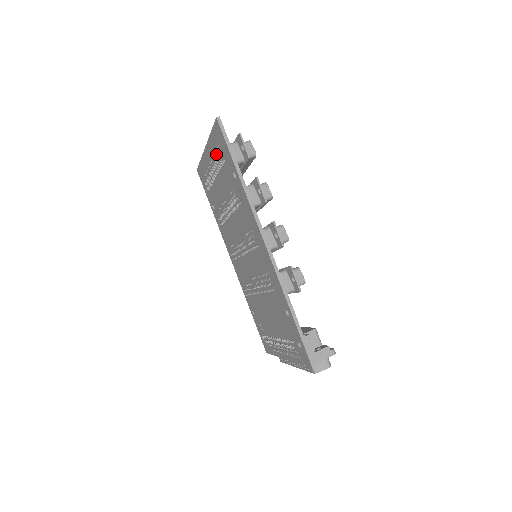
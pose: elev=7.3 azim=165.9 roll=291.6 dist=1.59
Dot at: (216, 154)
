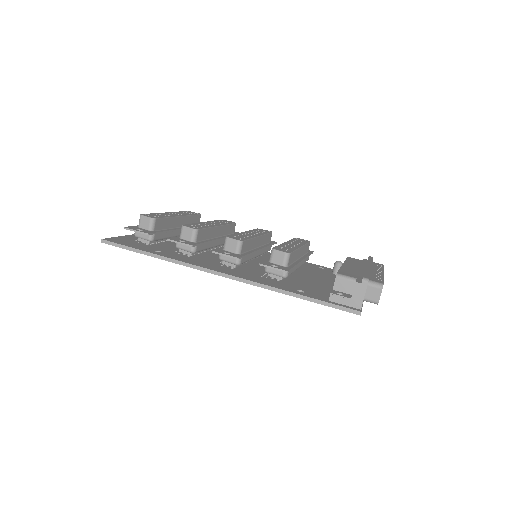
Dot at: occluded
